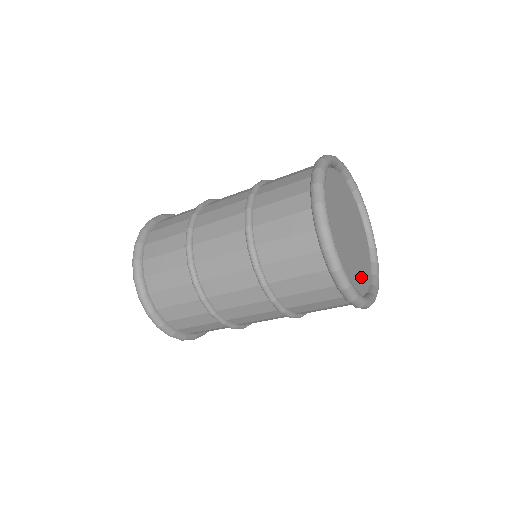
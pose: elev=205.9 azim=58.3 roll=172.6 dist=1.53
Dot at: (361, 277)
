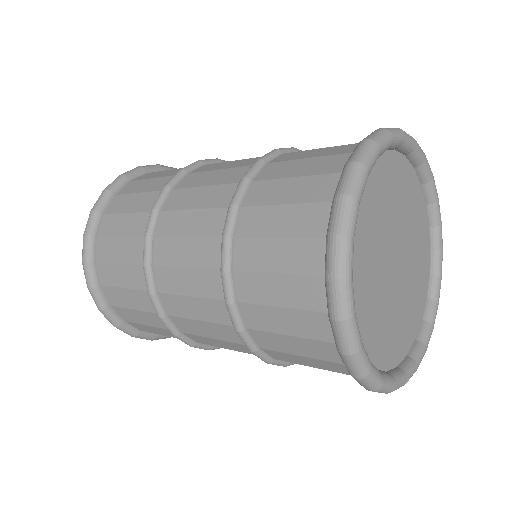
Dot at: (422, 259)
